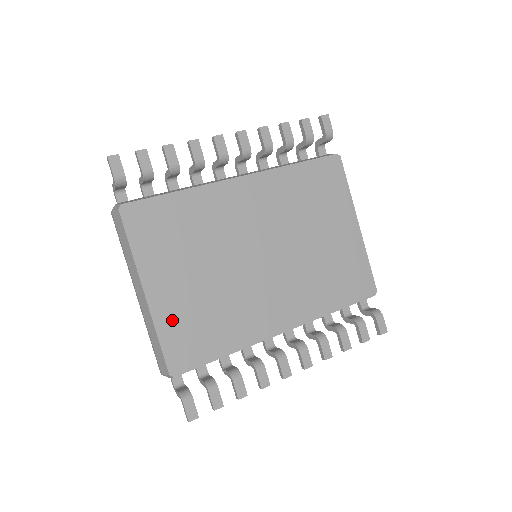
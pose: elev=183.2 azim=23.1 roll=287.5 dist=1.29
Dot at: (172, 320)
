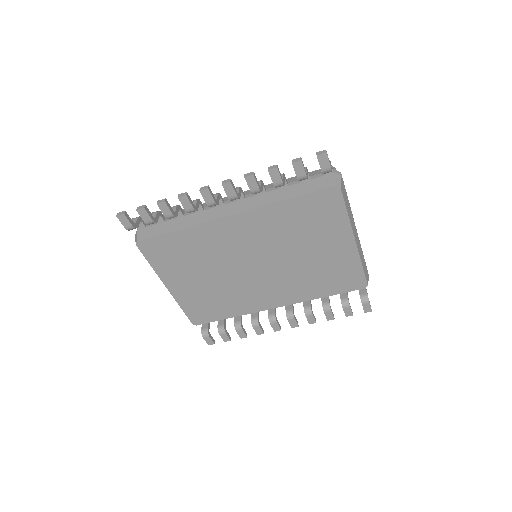
Dot at: (189, 301)
